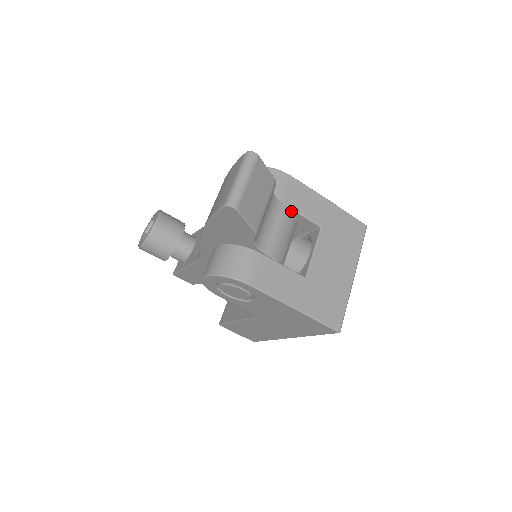
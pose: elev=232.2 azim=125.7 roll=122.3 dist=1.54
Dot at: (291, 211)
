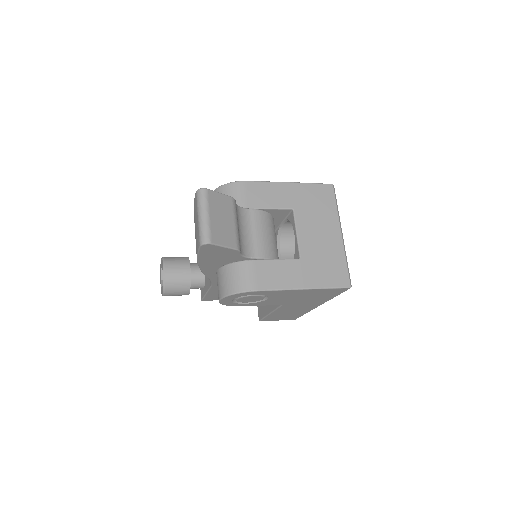
Dot at: (261, 211)
